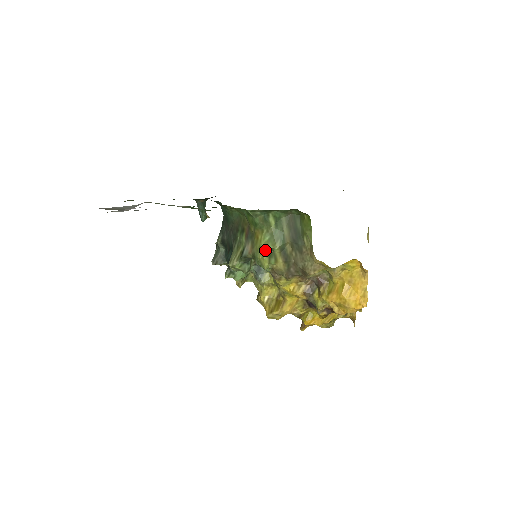
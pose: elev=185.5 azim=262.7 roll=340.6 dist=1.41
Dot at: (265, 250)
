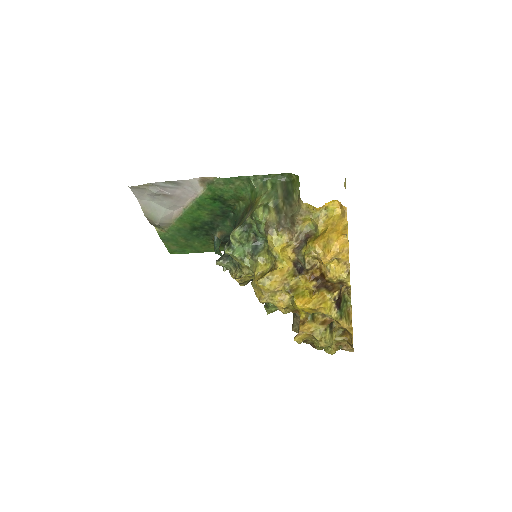
Dot at: (261, 204)
